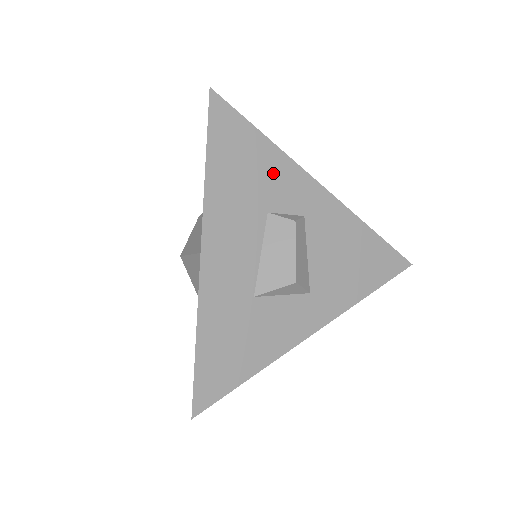
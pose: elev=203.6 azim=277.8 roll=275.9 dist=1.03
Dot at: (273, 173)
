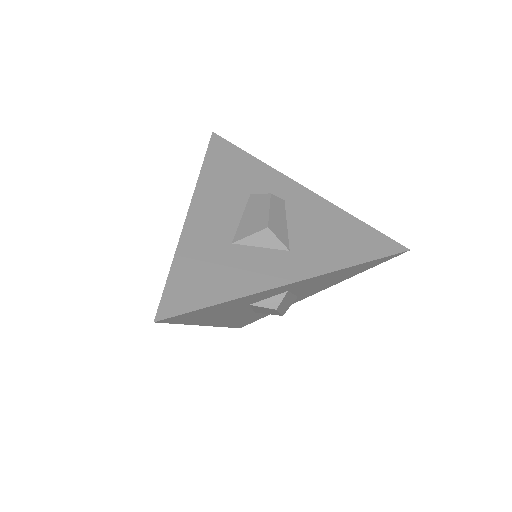
Dot at: (257, 174)
